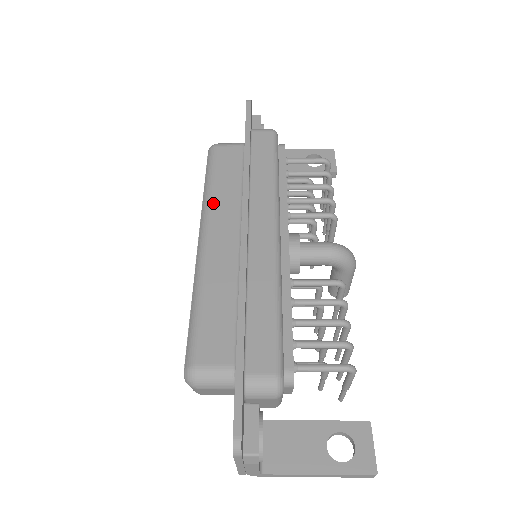
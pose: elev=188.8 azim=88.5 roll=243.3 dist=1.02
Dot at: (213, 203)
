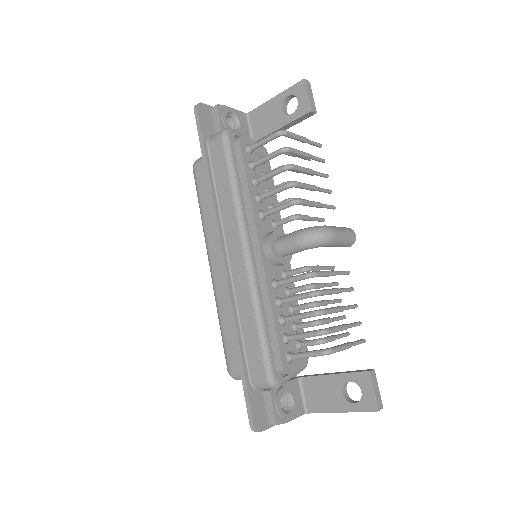
Dot at: (207, 231)
